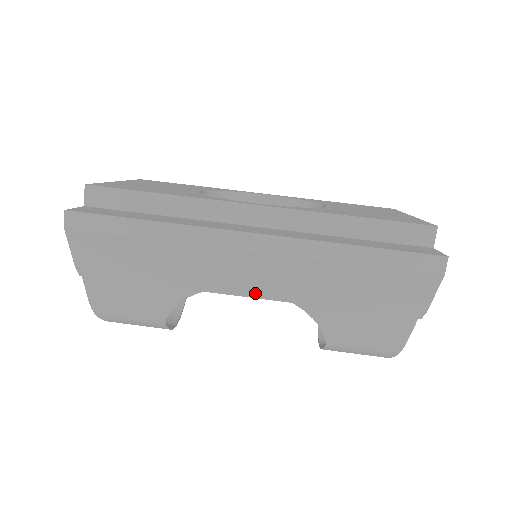
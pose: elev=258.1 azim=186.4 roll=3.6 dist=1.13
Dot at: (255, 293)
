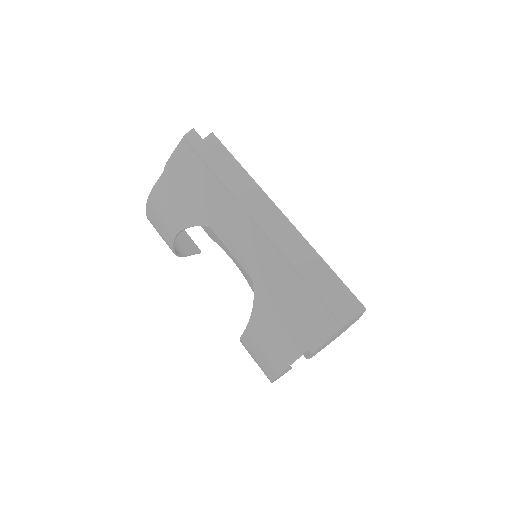
Dot at: (238, 254)
